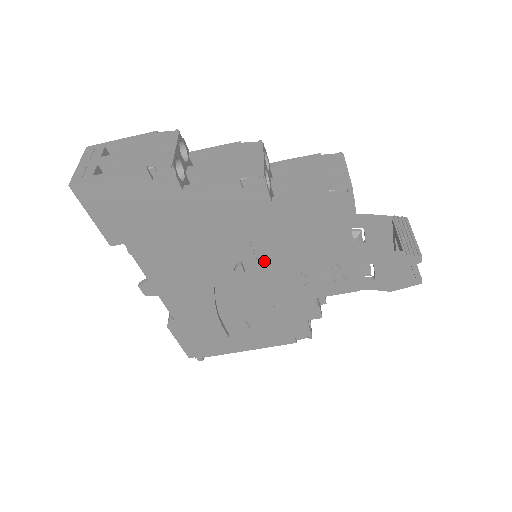
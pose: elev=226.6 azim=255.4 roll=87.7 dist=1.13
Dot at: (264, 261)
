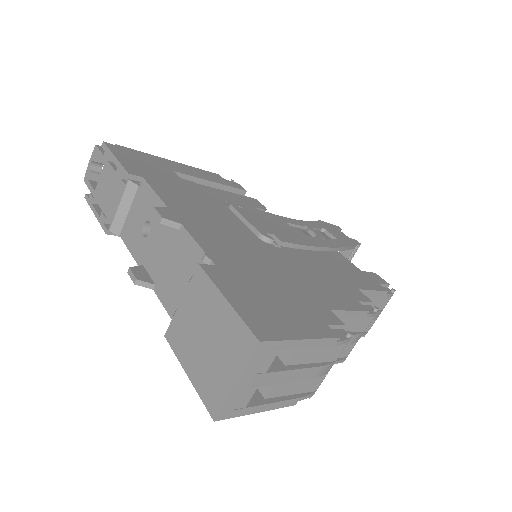
Dot at: occluded
